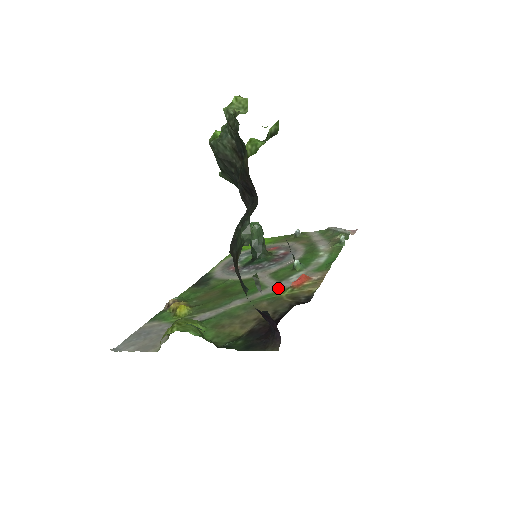
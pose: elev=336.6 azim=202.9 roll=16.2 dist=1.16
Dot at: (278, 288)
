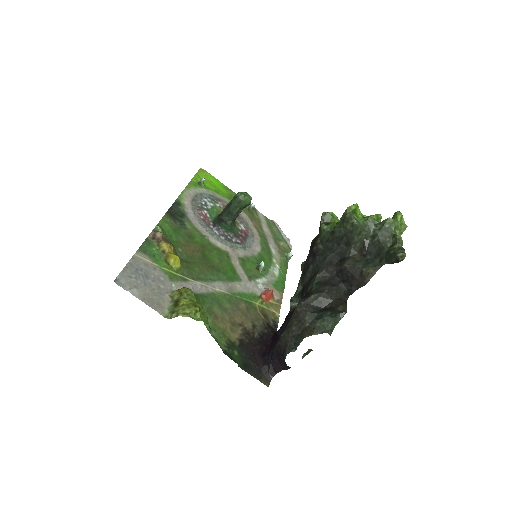
Dot at: (251, 290)
